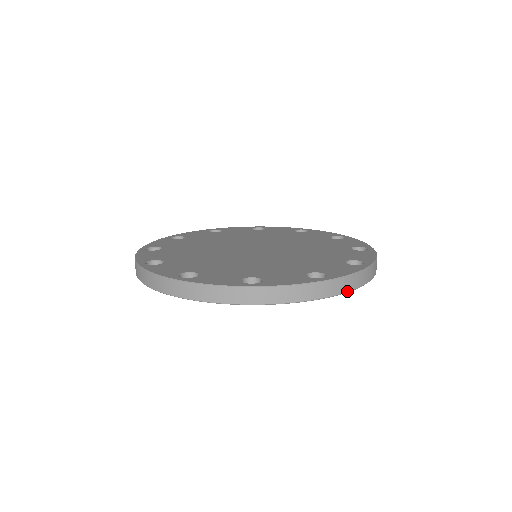
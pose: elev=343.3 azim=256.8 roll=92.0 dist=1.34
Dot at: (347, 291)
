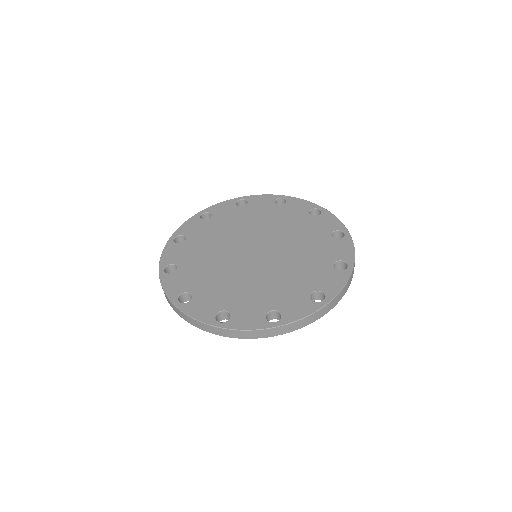
Dot at: (297, 329)
